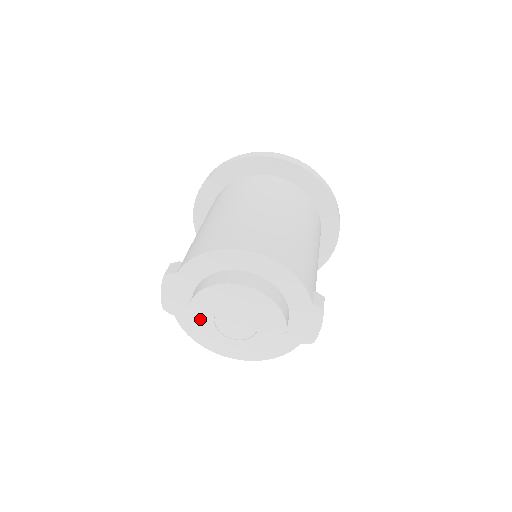
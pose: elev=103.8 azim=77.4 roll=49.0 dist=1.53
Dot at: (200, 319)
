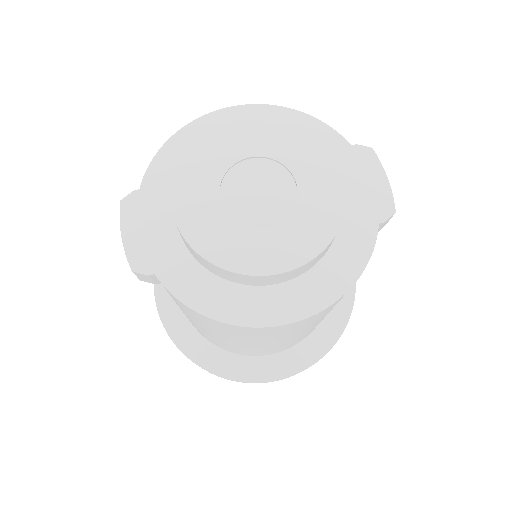
Dot at: (198, 211)
